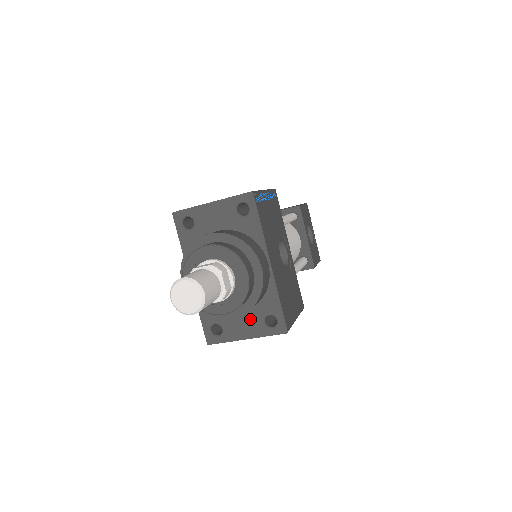
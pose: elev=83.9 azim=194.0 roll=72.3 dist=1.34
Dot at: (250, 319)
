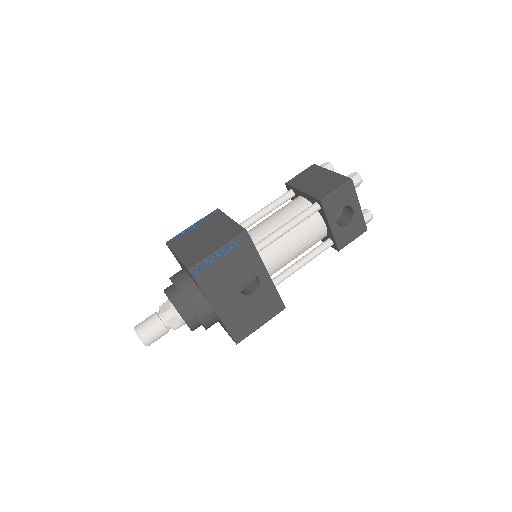
Dot at: (220, 322)
